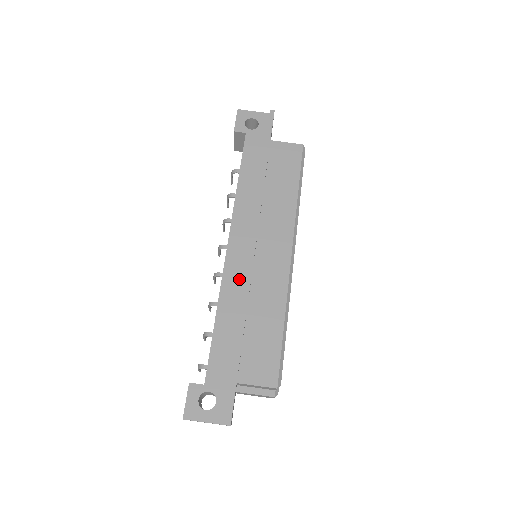
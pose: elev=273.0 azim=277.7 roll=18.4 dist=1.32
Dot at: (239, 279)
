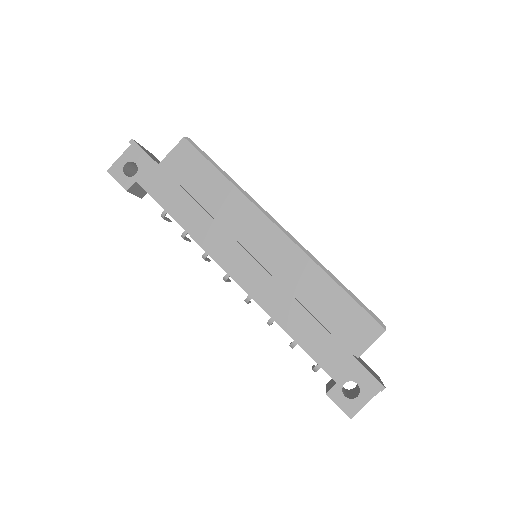
Dot at: (268, 290)
